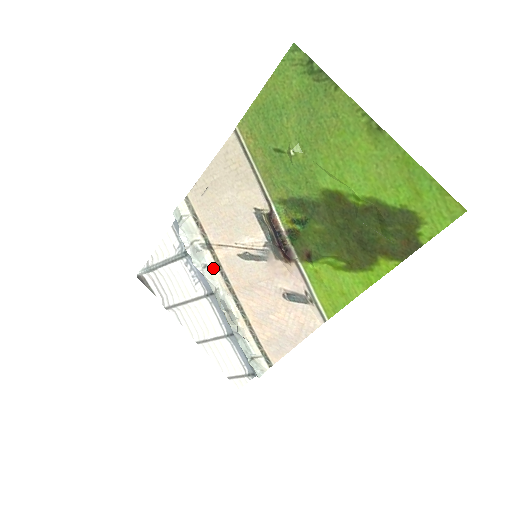
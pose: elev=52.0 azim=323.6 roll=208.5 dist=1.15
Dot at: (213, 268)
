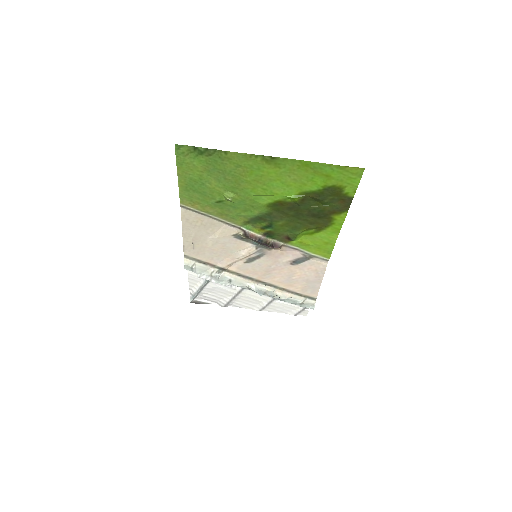
Dot at: (236, 278)
